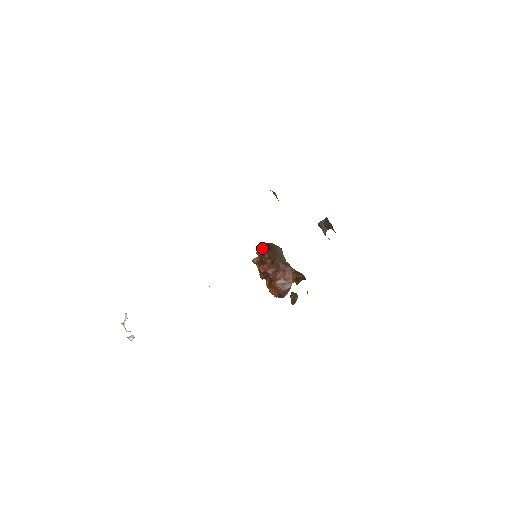
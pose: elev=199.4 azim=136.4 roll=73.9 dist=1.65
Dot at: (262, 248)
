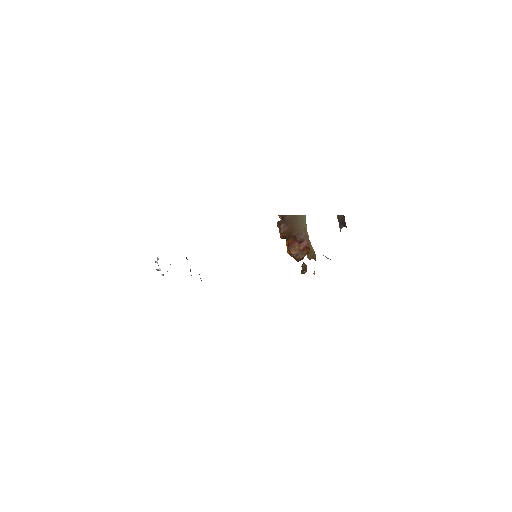
Dot at: (279, 222)
